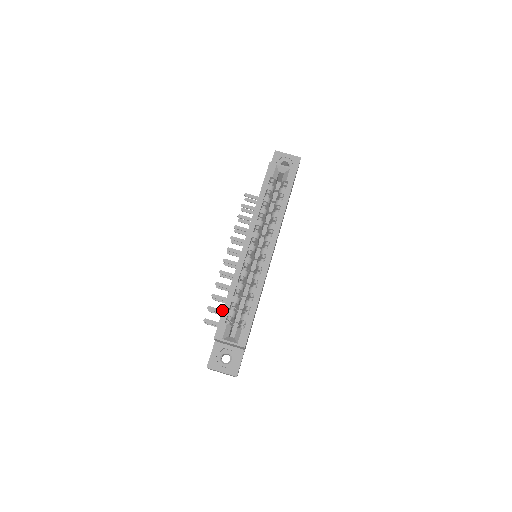
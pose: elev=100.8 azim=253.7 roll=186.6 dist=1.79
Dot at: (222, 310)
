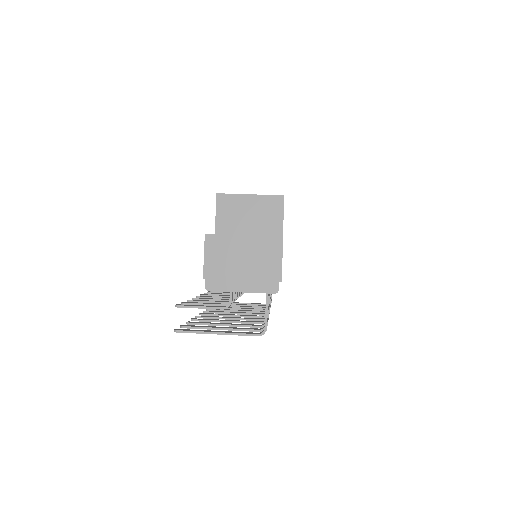
Dot at: (211, 303)
